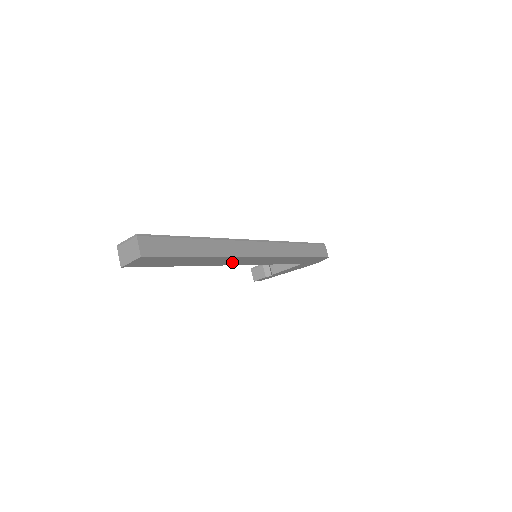
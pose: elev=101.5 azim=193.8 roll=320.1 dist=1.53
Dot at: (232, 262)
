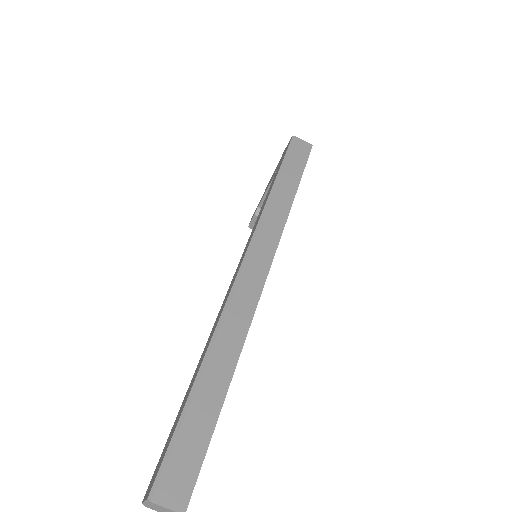
Dot at: occluded
